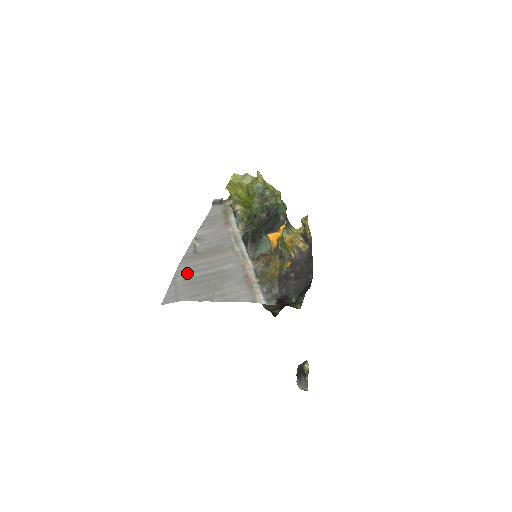
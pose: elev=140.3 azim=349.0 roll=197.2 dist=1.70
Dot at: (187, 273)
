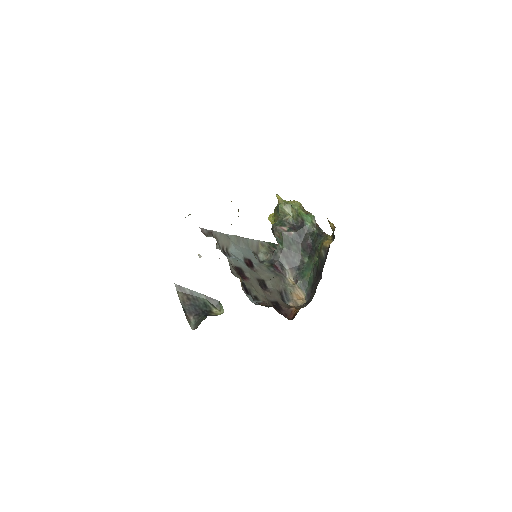
Dot at: occluded
